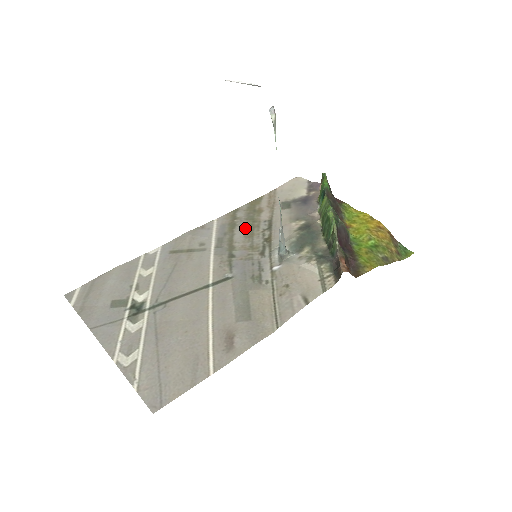
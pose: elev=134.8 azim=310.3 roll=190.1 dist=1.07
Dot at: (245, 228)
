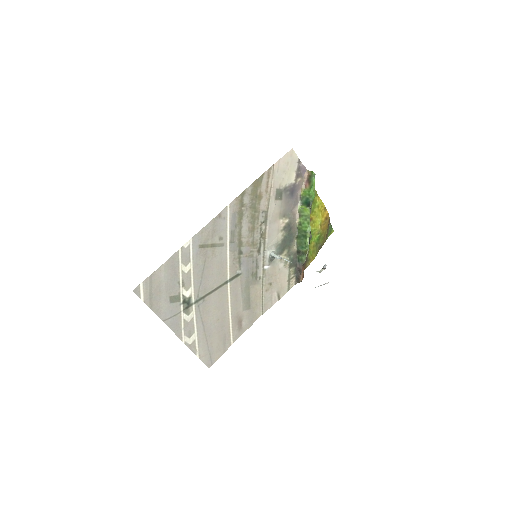
Dot at: (249, 220)
